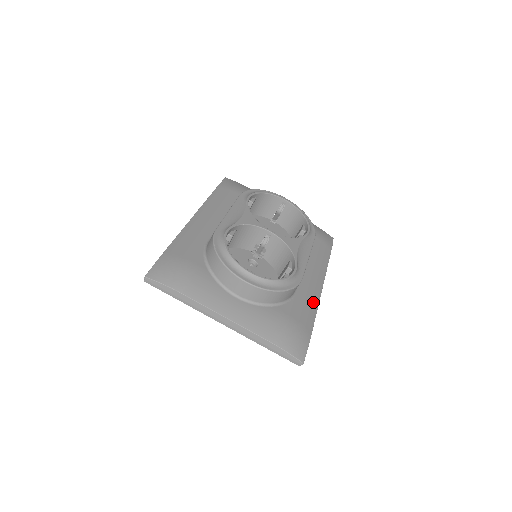
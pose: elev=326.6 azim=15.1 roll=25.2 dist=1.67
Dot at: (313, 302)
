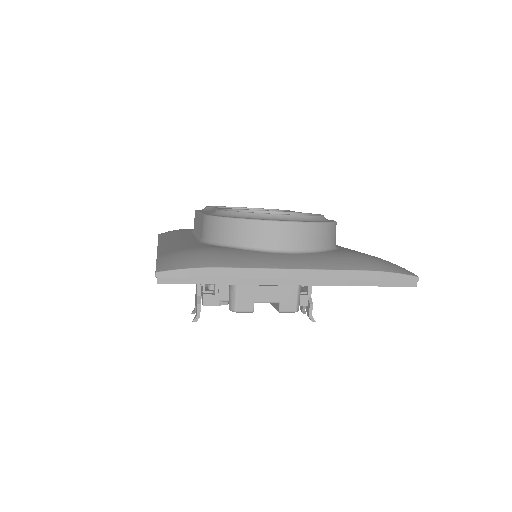
Dot at: occluded
